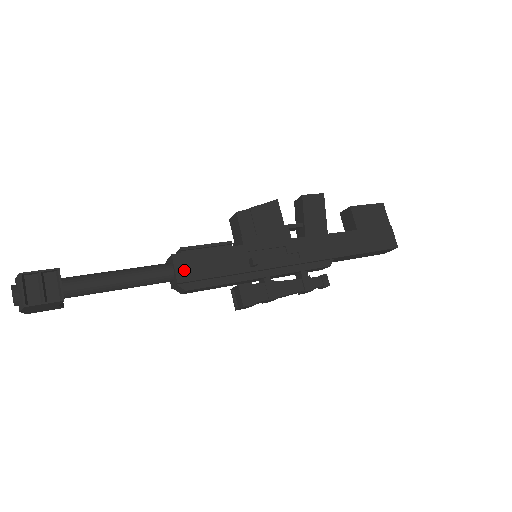
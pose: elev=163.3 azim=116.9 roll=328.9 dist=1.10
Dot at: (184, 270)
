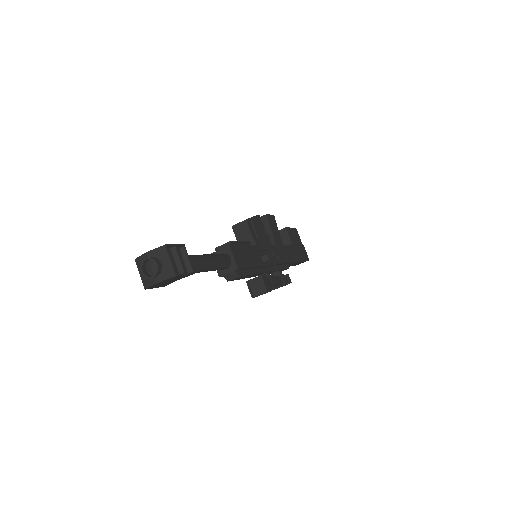
Dot at: (238, 259)
